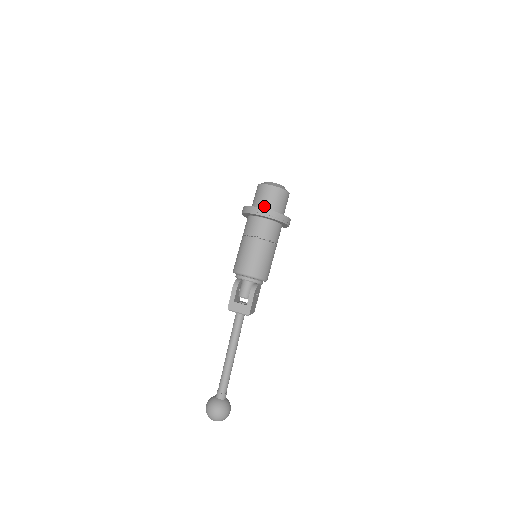
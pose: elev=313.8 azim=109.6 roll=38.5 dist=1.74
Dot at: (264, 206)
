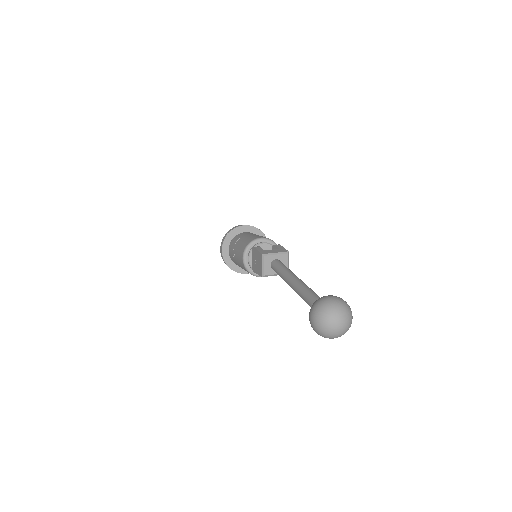
Dot at: occluded
